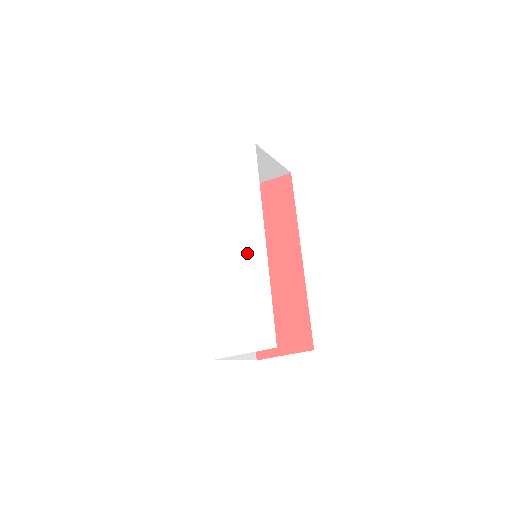
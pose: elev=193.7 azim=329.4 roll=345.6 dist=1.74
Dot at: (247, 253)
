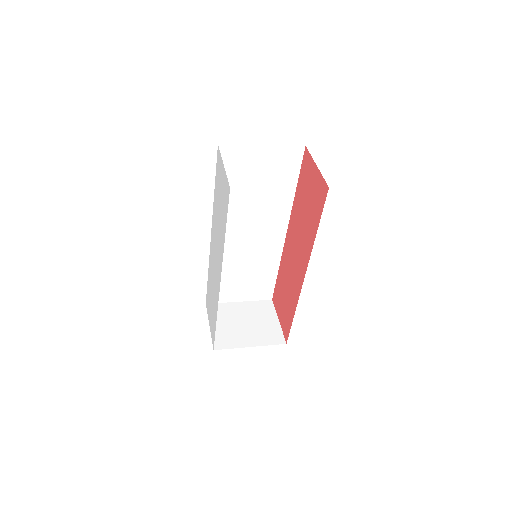
Dot at: (216, 274)
